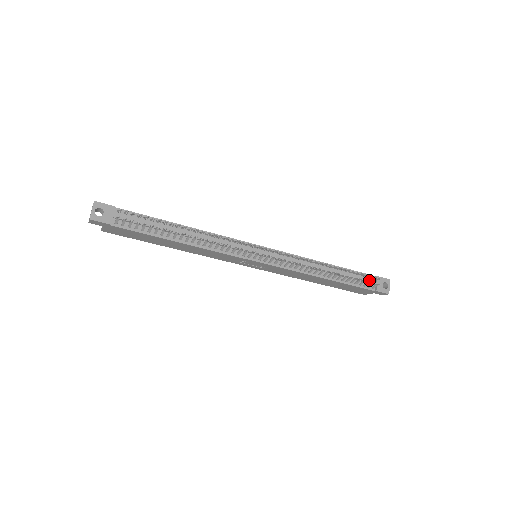
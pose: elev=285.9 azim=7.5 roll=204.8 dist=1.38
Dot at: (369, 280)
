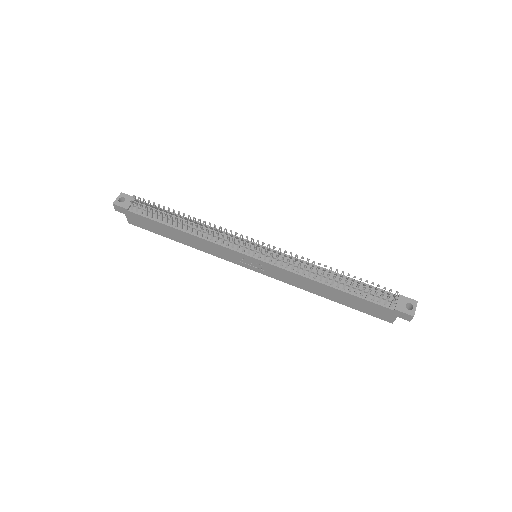
Dot at: (386, 296)
